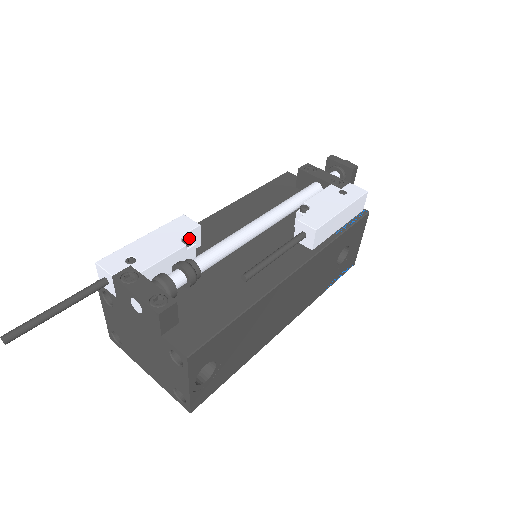
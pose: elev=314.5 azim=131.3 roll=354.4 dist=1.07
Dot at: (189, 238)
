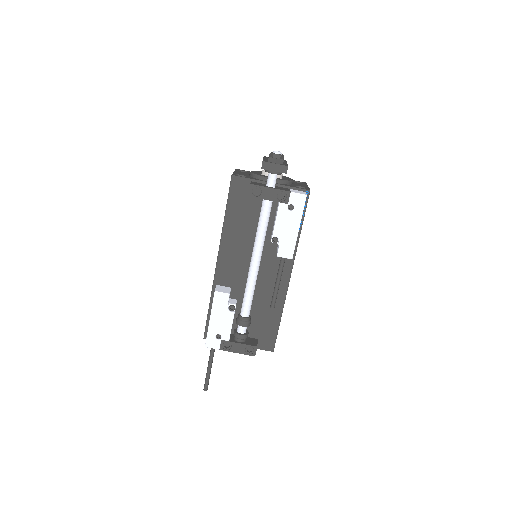
Dot at: (232, 307)
